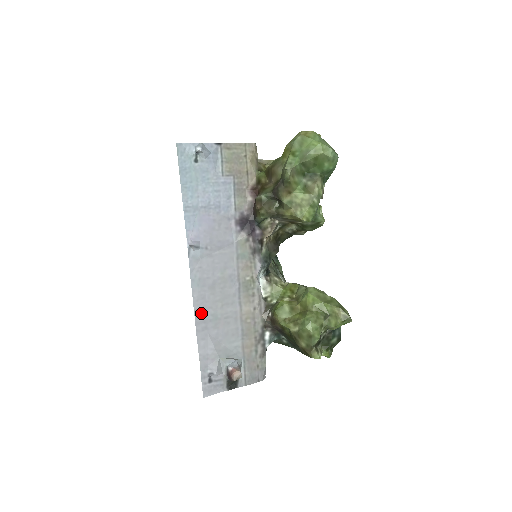
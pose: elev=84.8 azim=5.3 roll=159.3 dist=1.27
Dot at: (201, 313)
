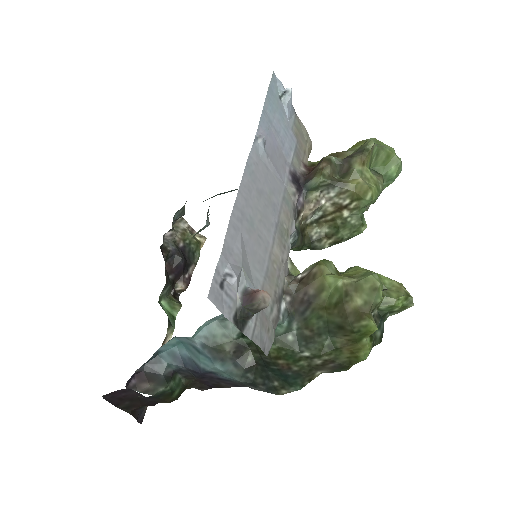
Dot at: (243, 201)
